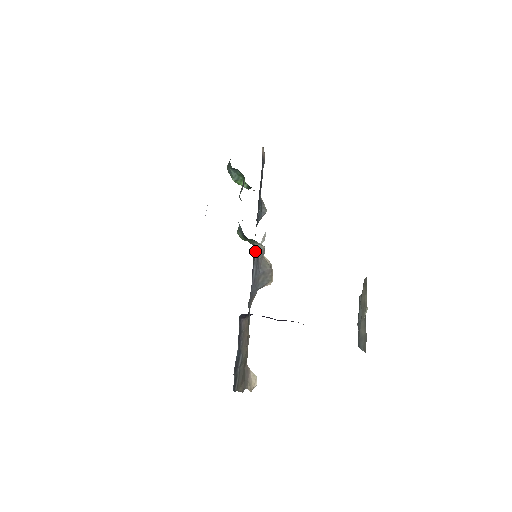
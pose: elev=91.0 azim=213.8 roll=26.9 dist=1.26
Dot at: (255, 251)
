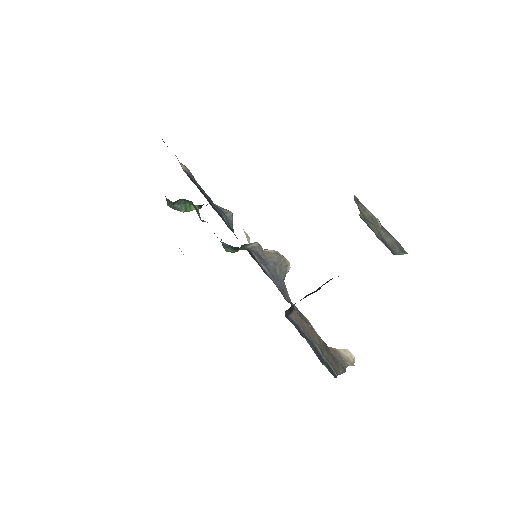
Dot at: (251, 253)
